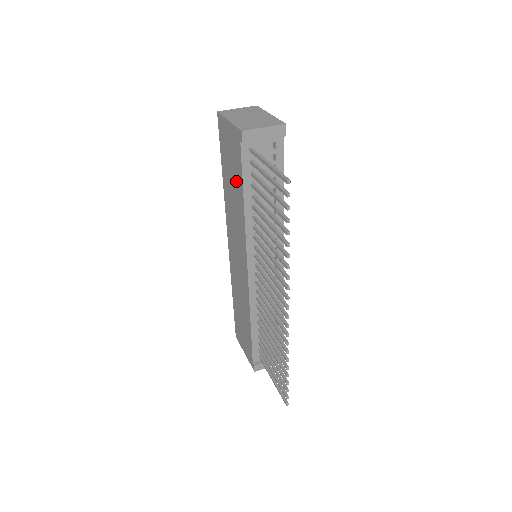
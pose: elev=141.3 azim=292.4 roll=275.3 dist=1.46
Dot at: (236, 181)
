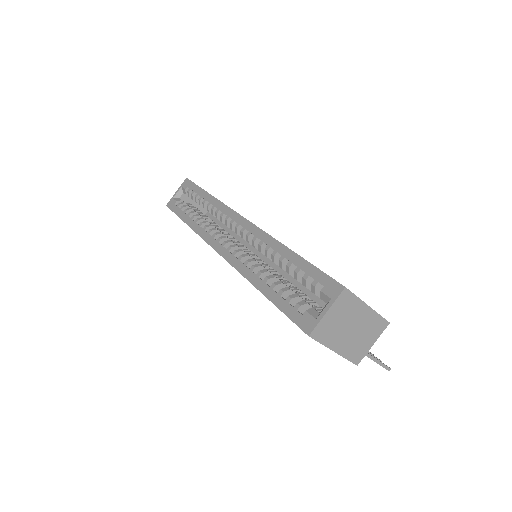
Dot at: occluded
